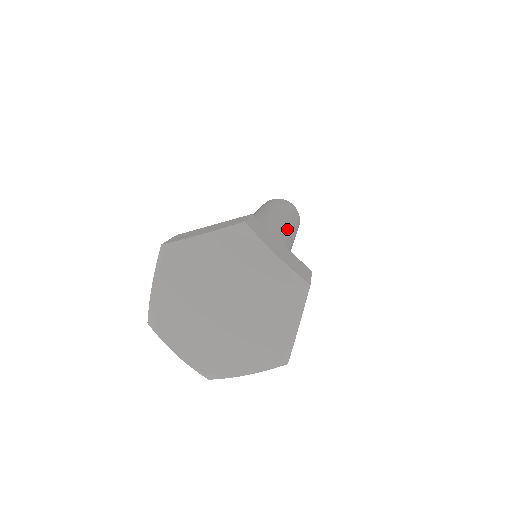
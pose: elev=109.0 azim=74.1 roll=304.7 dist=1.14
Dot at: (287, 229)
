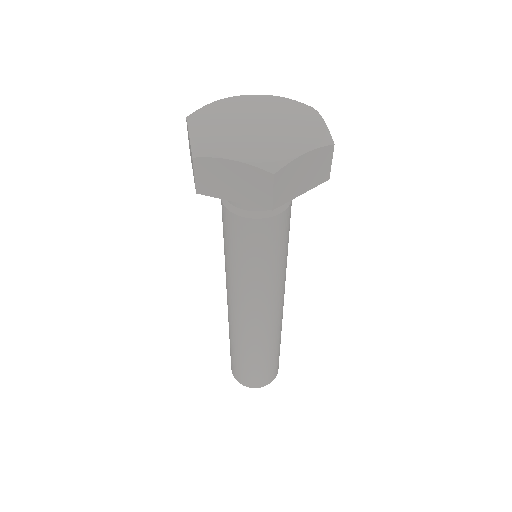
Dot at: occluded
